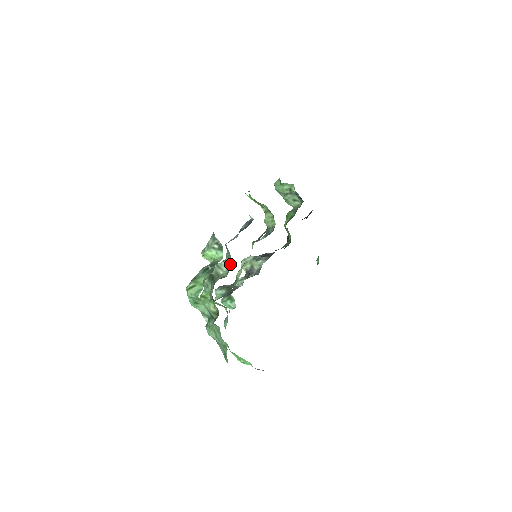
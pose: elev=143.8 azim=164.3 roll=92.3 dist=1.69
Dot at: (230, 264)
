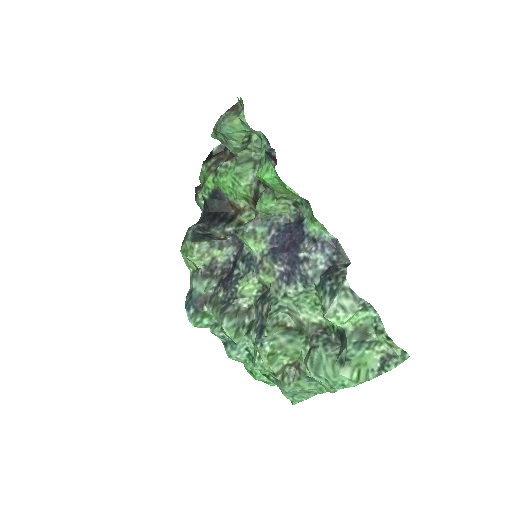
Dot at: (299, 300)
